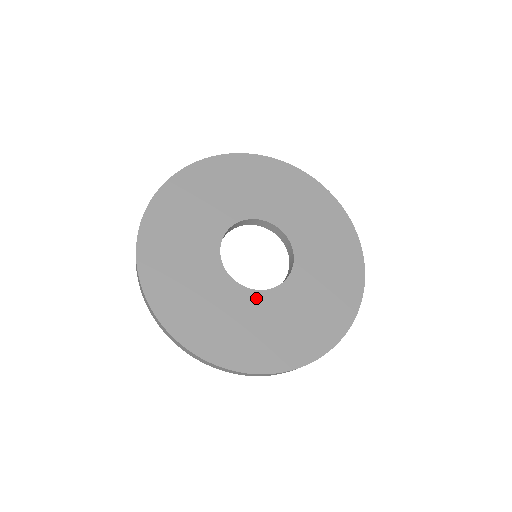
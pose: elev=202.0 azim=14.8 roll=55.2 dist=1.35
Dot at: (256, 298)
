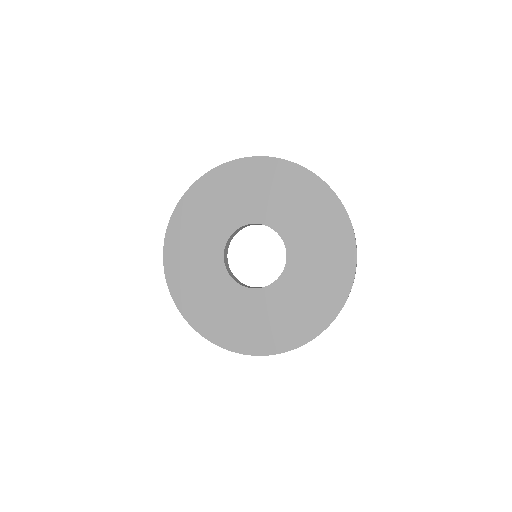
Dot at: (273, 291)
